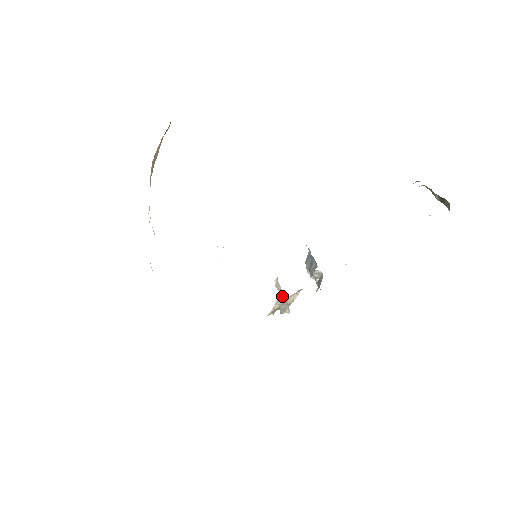
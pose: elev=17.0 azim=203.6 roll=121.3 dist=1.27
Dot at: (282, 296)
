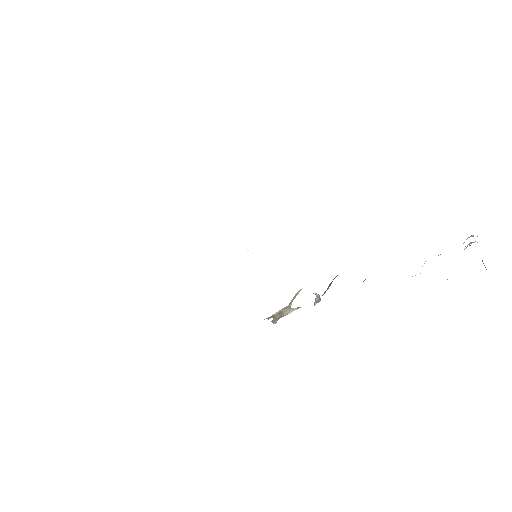
Dot at: (287, 307)
